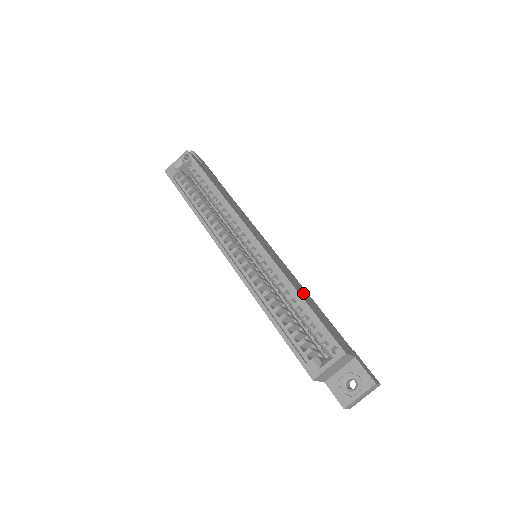
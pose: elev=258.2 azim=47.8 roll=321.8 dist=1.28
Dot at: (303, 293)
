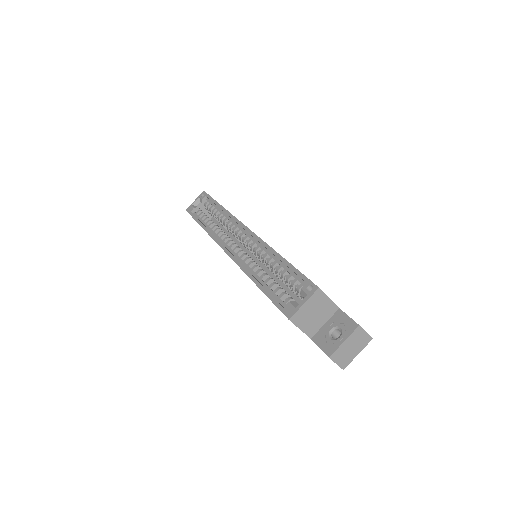
Dot at: occluded
